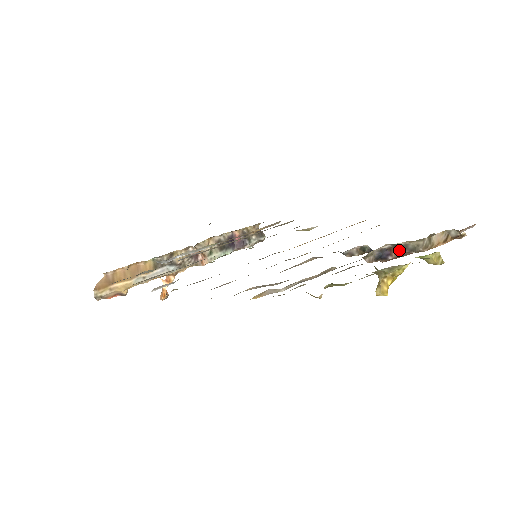
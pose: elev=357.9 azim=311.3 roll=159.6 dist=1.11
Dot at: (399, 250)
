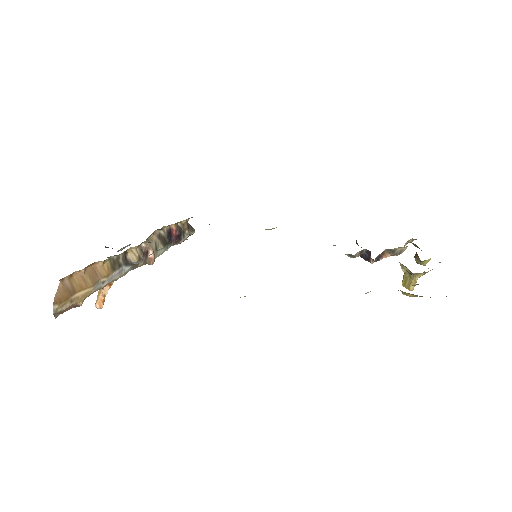
Dot at: (390, 254)
